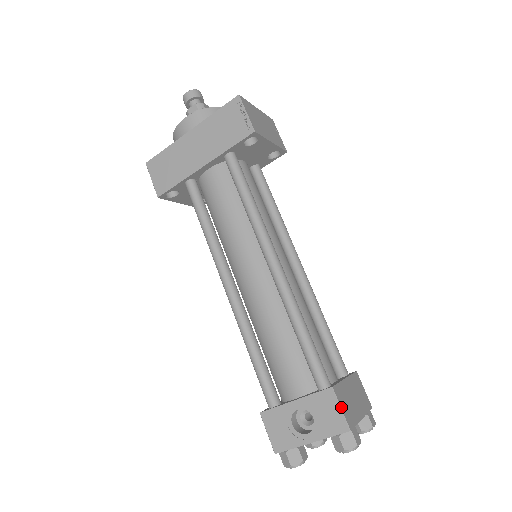
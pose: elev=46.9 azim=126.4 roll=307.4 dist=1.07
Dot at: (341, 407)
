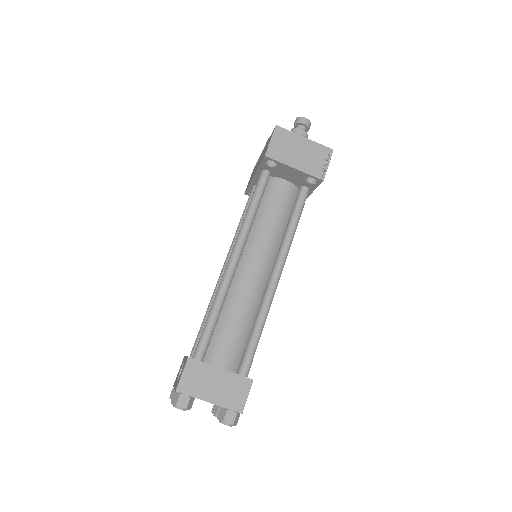
Dot at: (183, 373)
